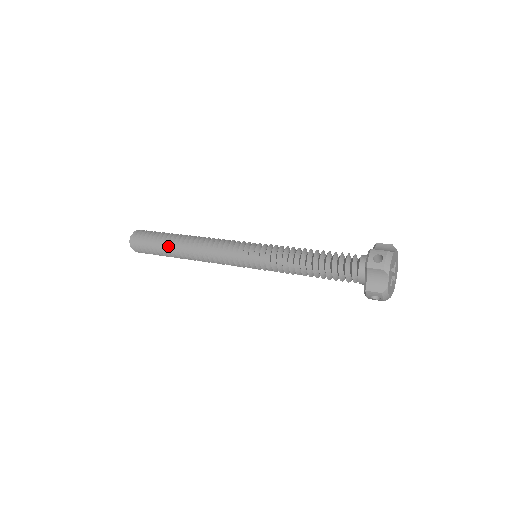
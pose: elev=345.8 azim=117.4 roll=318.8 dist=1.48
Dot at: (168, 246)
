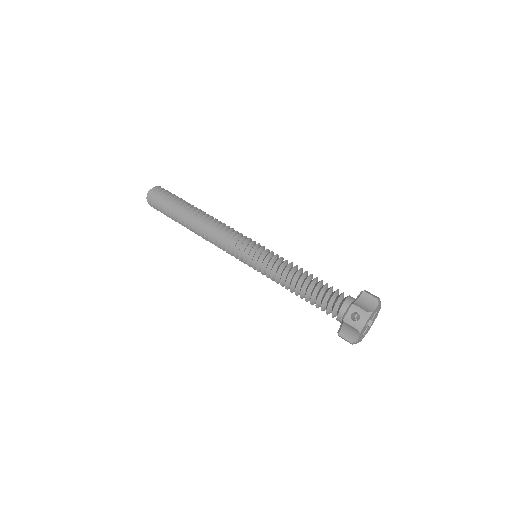
Dot at: (180, 217)
